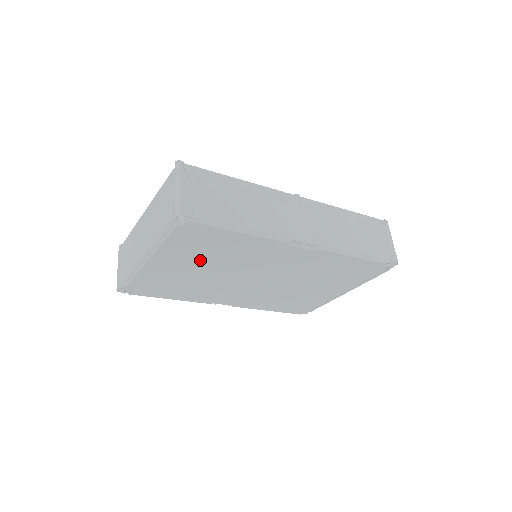
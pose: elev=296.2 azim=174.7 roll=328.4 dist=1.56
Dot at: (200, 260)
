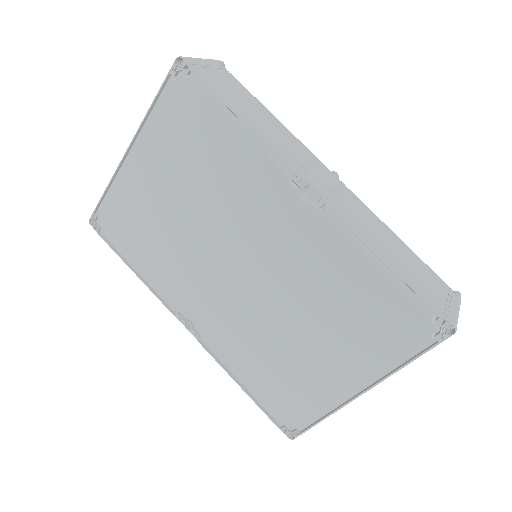
Dot at: (182, 178)
